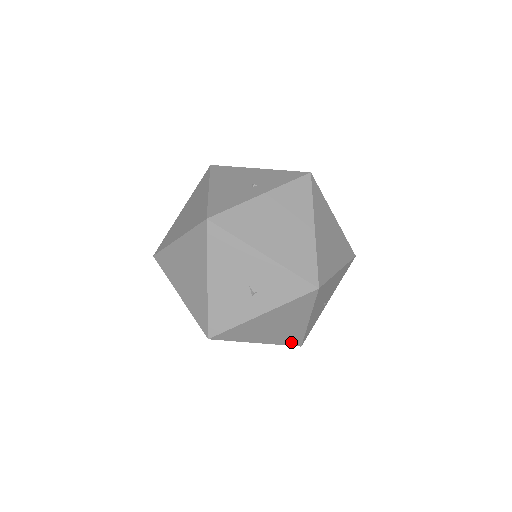
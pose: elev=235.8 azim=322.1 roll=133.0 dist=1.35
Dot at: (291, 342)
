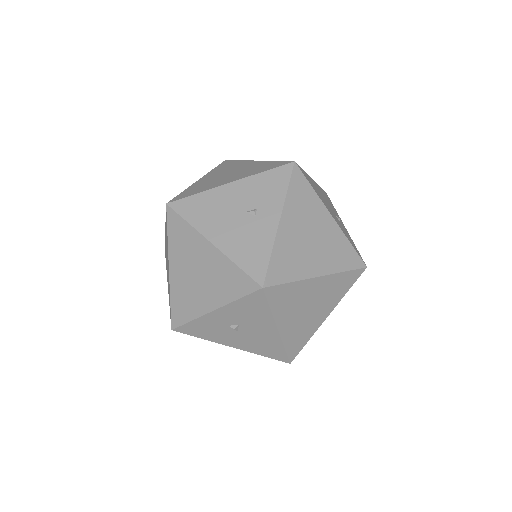
Dot at: (350, 263)
